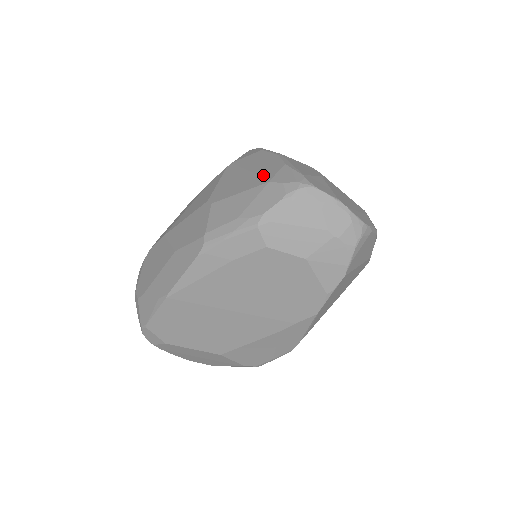
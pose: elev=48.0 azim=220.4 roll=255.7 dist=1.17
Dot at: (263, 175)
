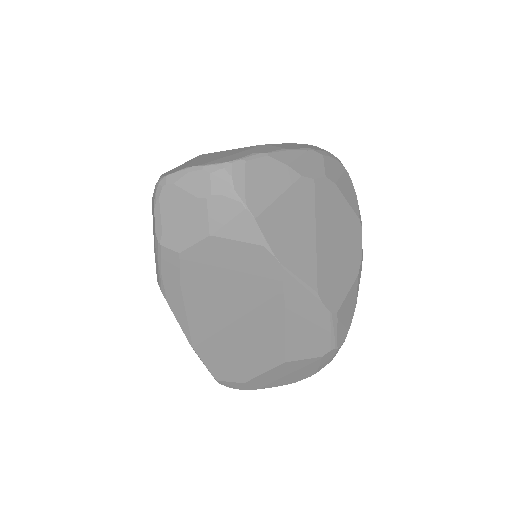
Dot at: occluded
